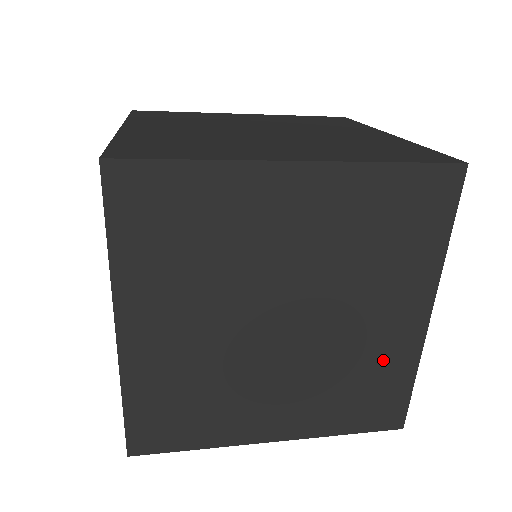
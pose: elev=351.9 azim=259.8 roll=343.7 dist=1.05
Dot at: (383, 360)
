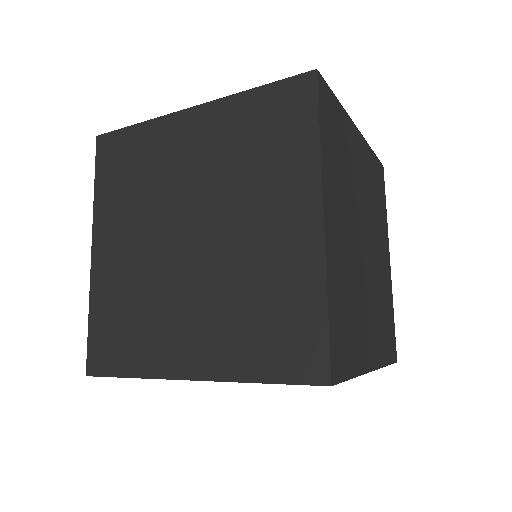
Dot at: (284, 277)
